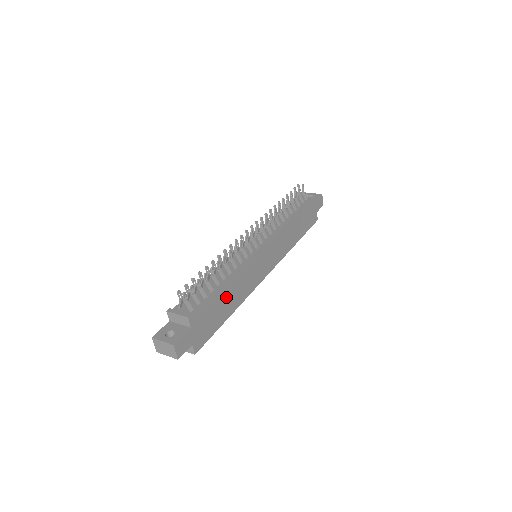
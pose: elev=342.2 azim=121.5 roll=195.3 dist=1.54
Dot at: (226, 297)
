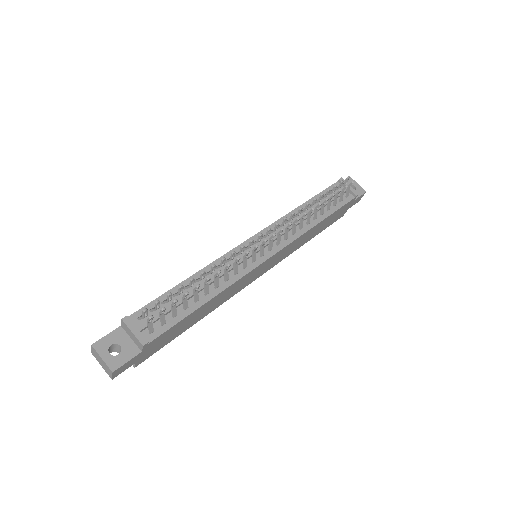
Dot at: (199, 312)
